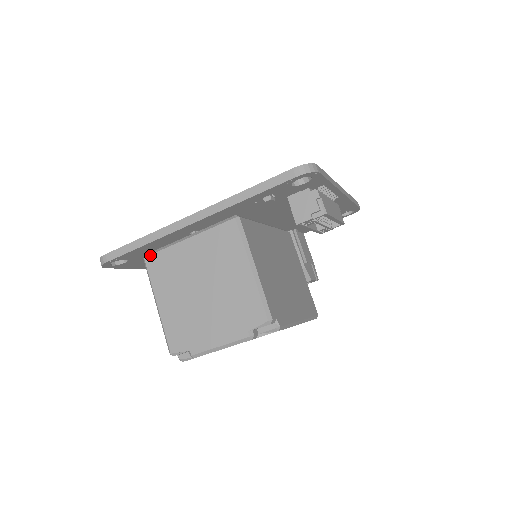
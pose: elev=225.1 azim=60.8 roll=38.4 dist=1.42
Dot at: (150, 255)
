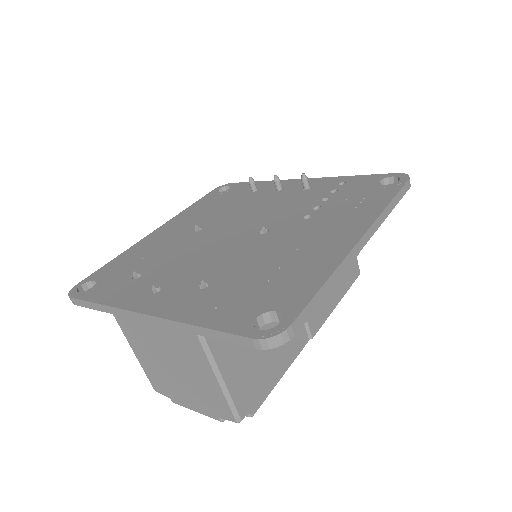
Dot at: occluded
